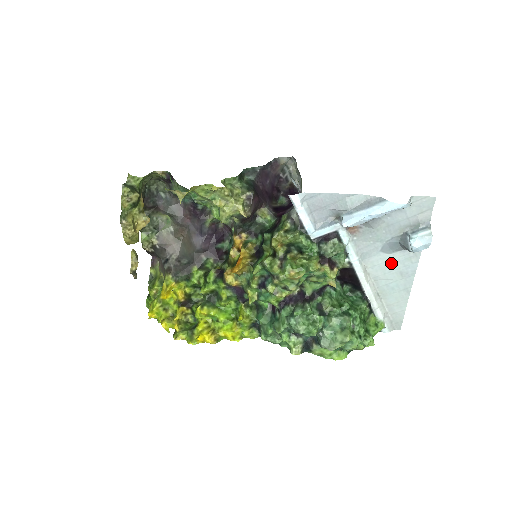
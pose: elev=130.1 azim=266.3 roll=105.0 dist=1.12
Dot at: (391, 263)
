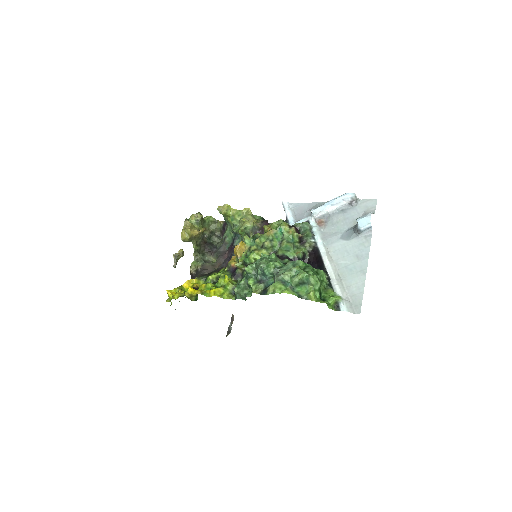
Dot at: (349, 248)
